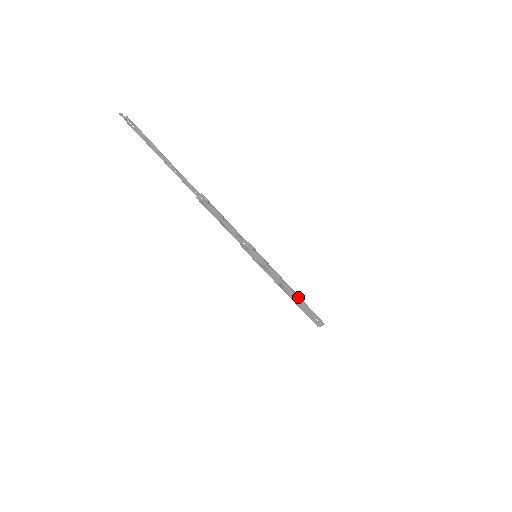
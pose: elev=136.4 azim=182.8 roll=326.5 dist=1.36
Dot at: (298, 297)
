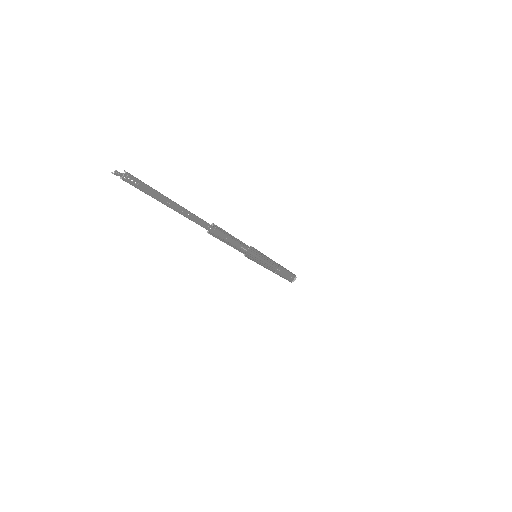
Dot at: (282, 268)
